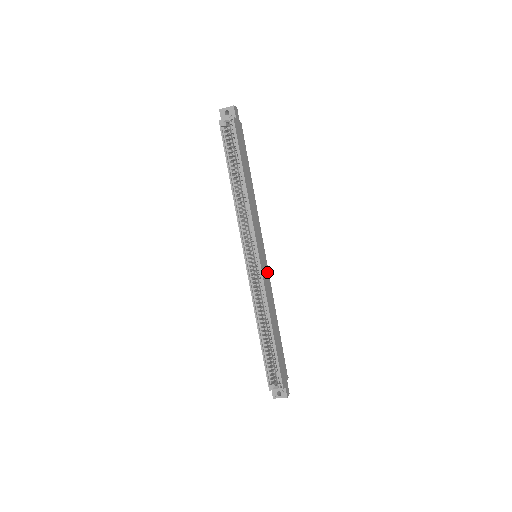
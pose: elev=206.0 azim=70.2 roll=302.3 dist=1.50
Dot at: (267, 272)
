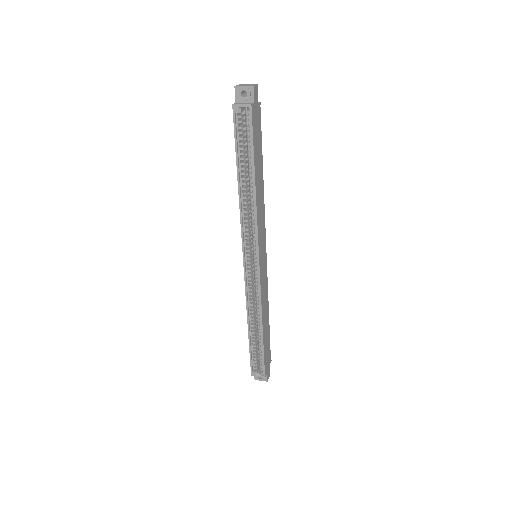
Dot at: (265, 271)
